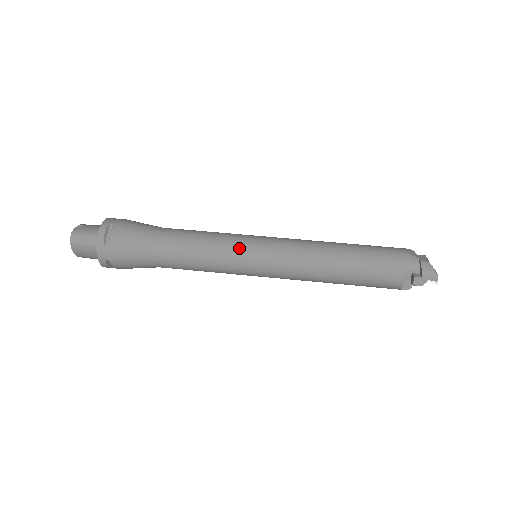
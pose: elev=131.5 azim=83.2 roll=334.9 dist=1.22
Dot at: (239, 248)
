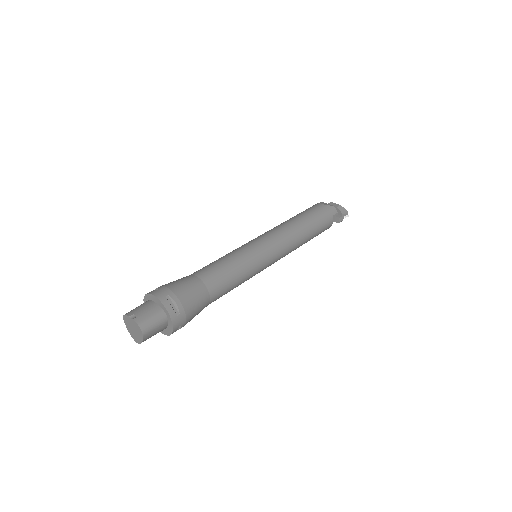
Dot at: (256, 257)
